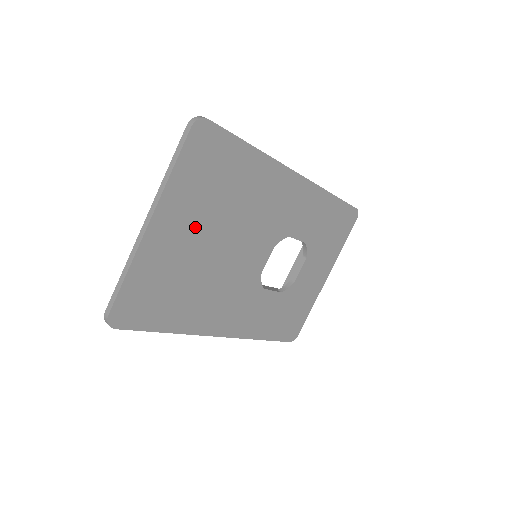
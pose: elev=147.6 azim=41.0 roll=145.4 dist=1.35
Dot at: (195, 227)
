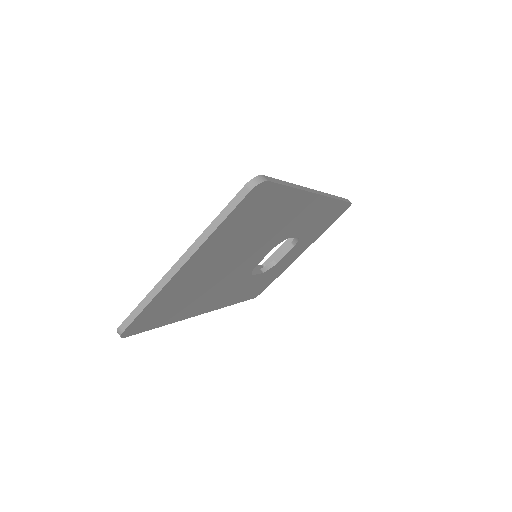
Dot at: (218, 256)
